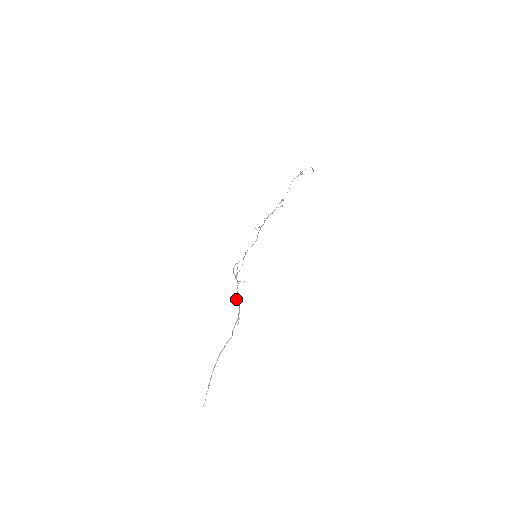
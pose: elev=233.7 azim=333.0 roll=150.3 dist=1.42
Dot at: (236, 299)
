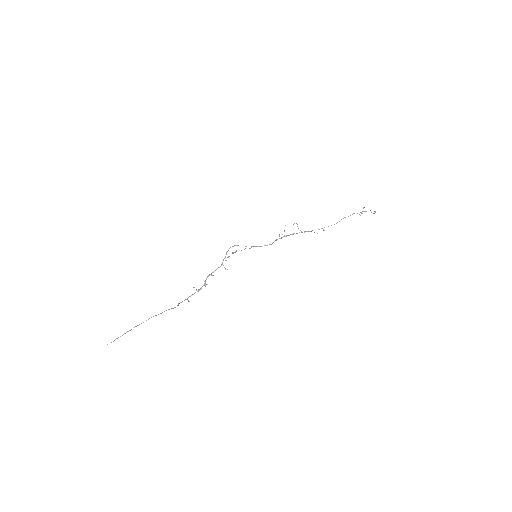
Dot at: (208, 276)
